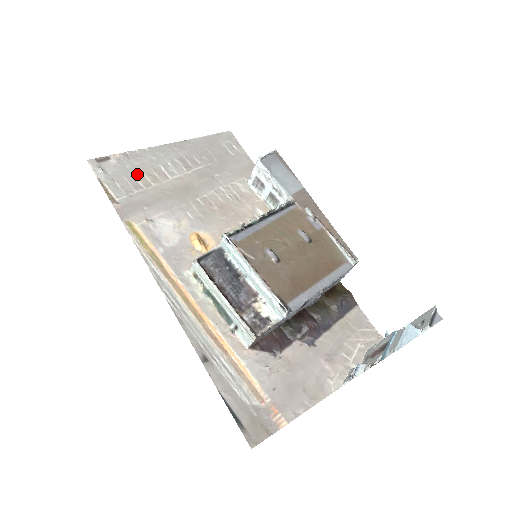
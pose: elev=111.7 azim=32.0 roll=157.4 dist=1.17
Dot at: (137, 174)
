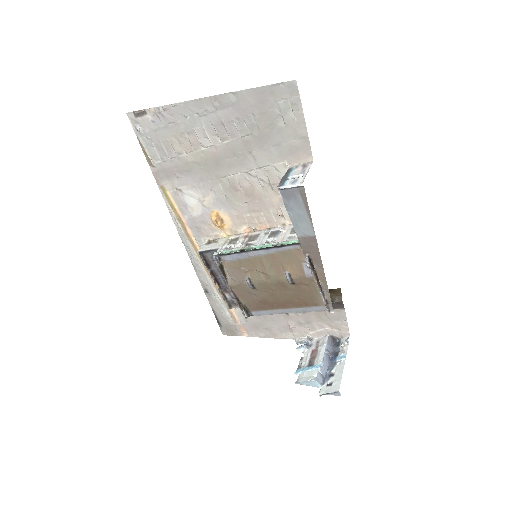
Dot at: (171, 138)
